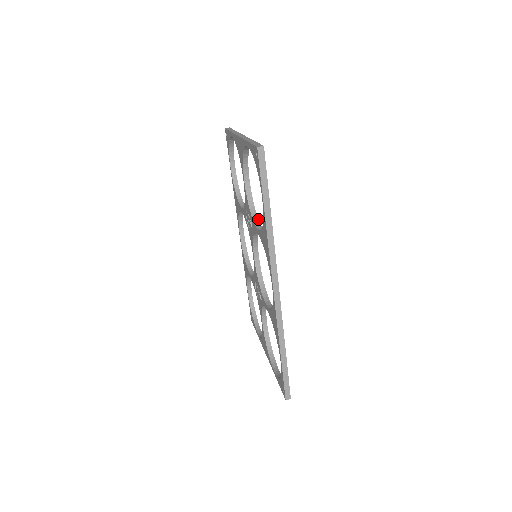
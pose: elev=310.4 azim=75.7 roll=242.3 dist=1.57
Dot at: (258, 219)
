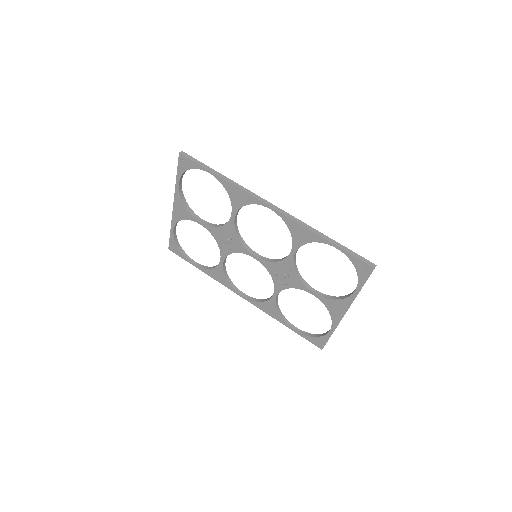
Dot at: occluded
